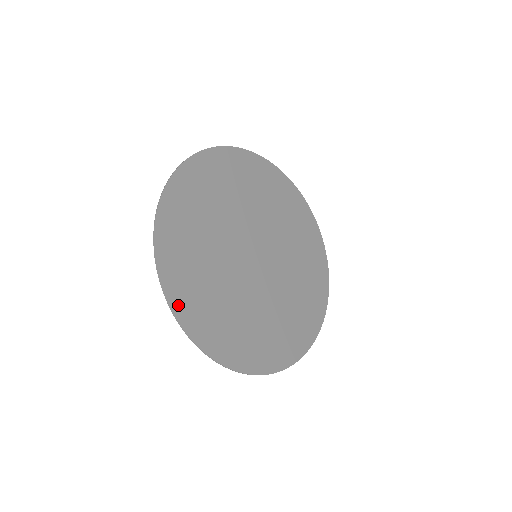
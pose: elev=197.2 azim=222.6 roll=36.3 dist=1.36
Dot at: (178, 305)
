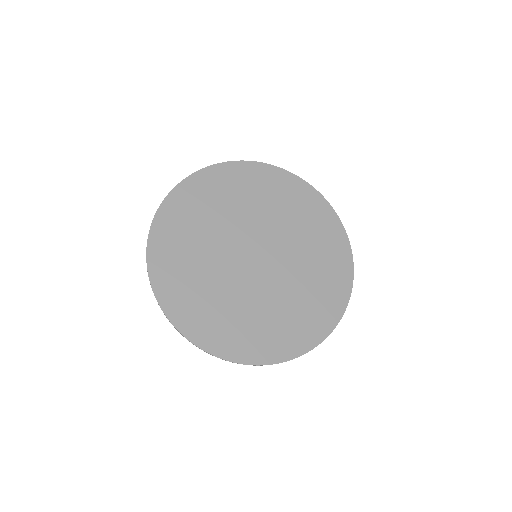
Dot at: (155, 270)
